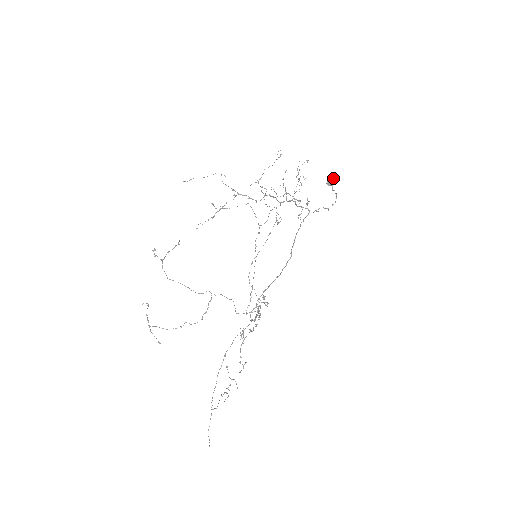
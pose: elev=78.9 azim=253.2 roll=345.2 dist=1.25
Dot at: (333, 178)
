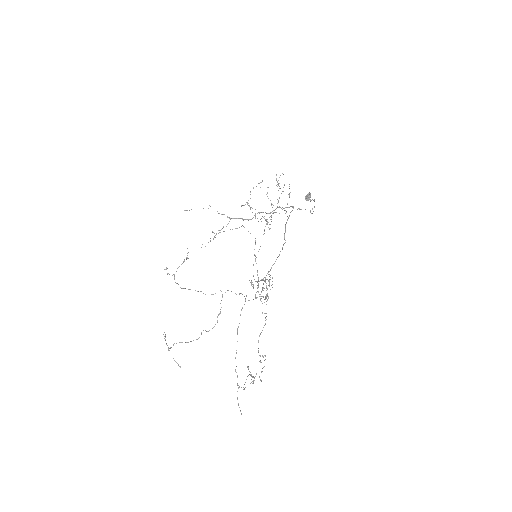
Dot at: (309, 193)
